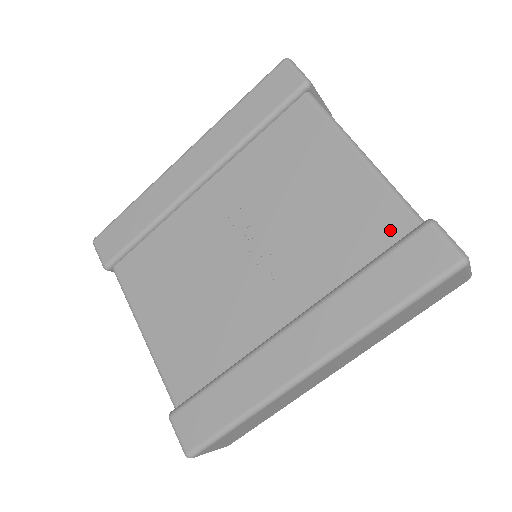
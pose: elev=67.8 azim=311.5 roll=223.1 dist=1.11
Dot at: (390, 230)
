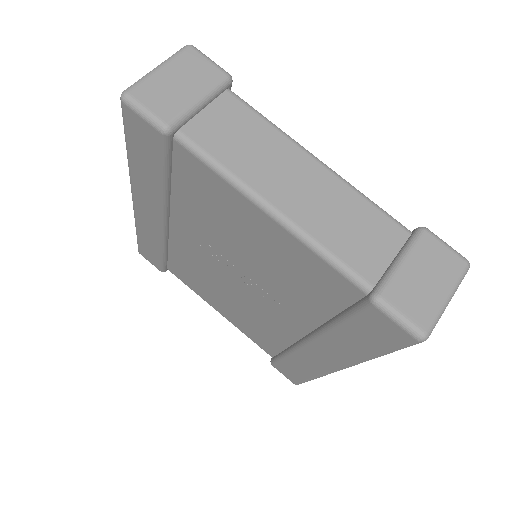
Dot at: (342, 293)
